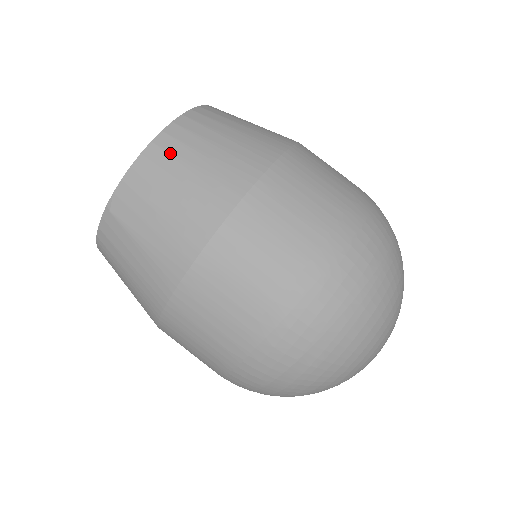
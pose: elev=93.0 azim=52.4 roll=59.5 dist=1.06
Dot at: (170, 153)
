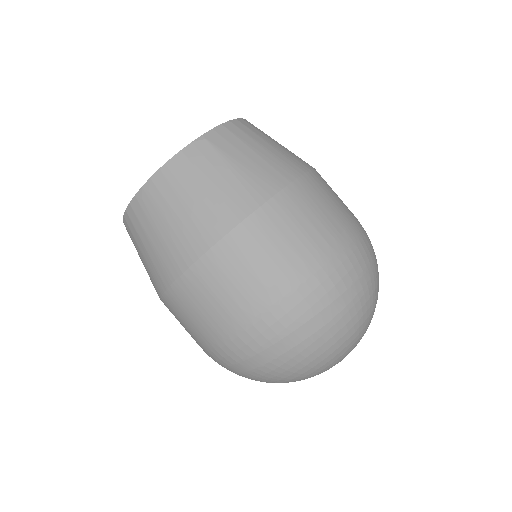
Dot at: (256, 129)
